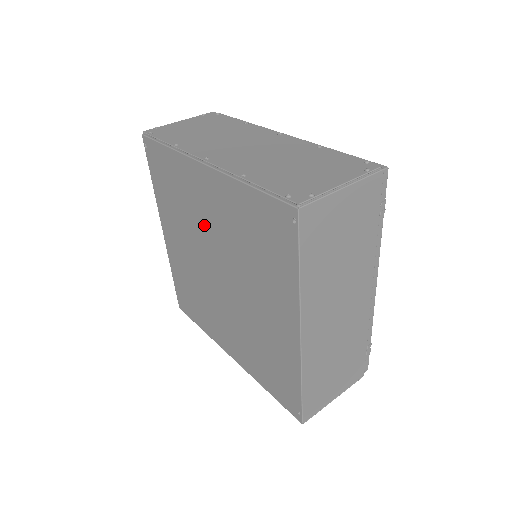
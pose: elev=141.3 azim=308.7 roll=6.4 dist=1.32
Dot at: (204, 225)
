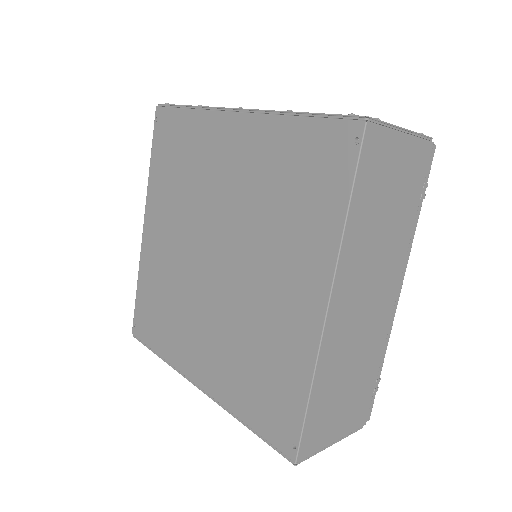
Dot at: (212, 194)
